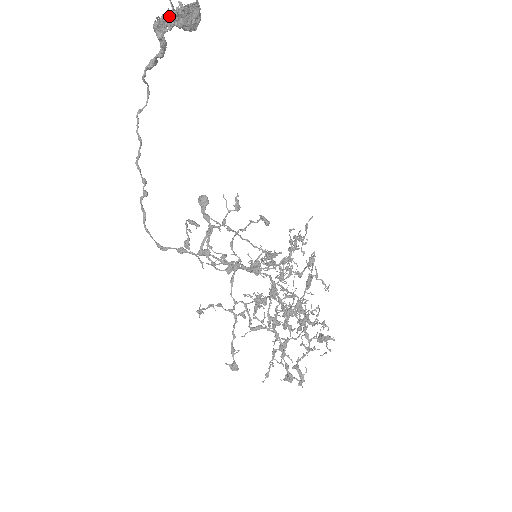
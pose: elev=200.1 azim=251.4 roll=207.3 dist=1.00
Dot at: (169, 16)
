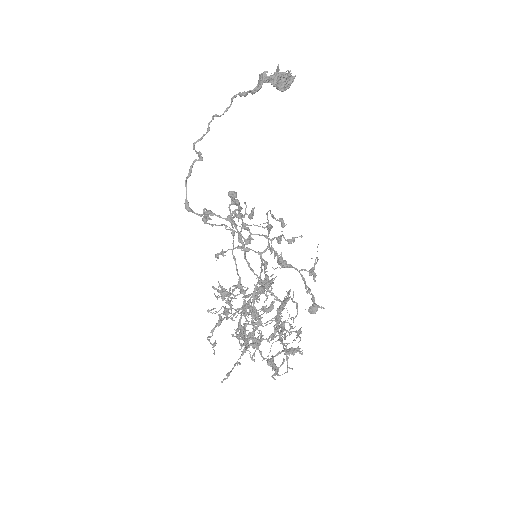
Dot at: (277, 73)
